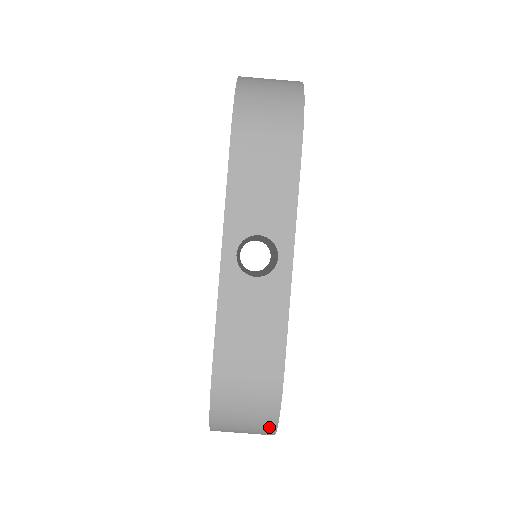
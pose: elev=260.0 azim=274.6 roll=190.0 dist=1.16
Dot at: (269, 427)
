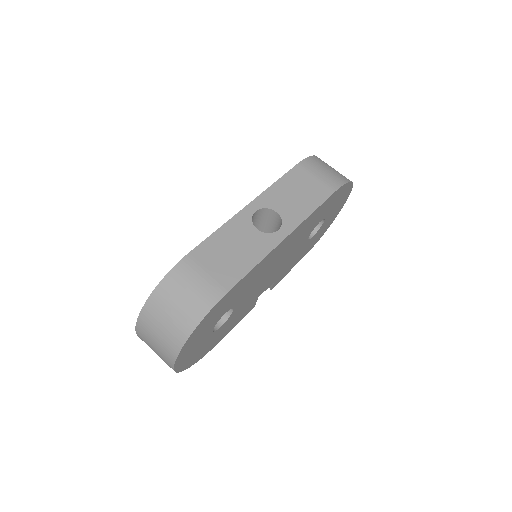
Dot at: (186, 330)
